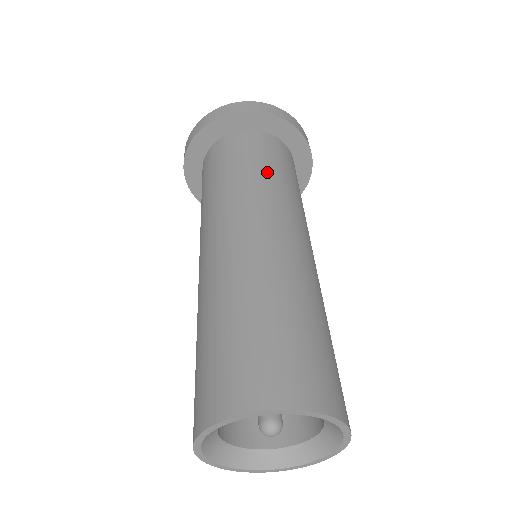
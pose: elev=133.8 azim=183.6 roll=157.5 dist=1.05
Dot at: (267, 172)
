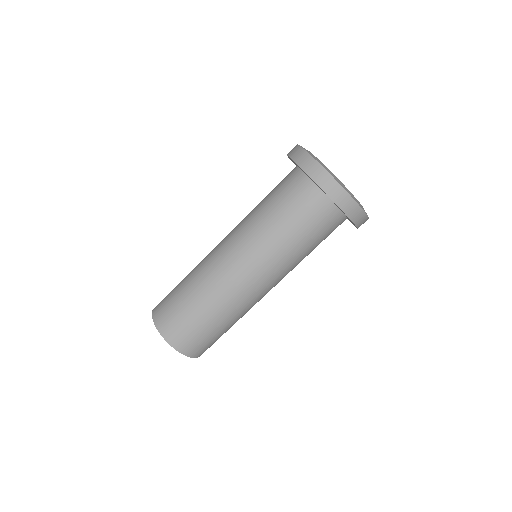
Dot at: (307, 253)
